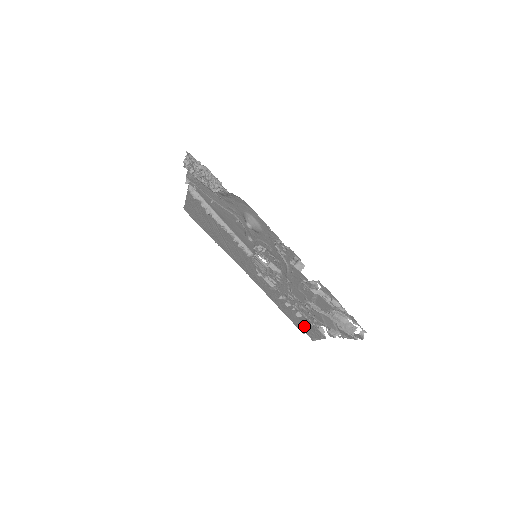
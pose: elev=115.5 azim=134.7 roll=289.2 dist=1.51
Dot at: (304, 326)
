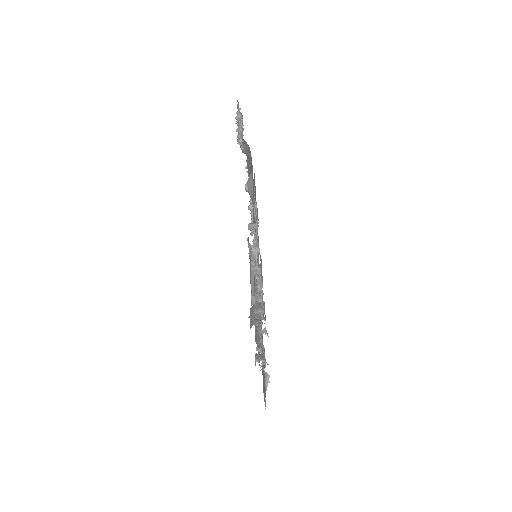
Dot at: occluded
